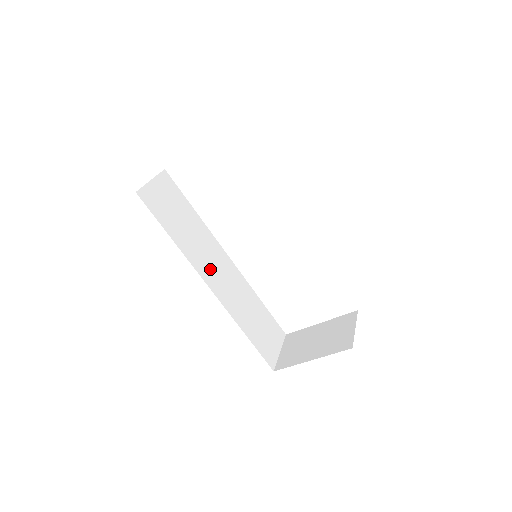
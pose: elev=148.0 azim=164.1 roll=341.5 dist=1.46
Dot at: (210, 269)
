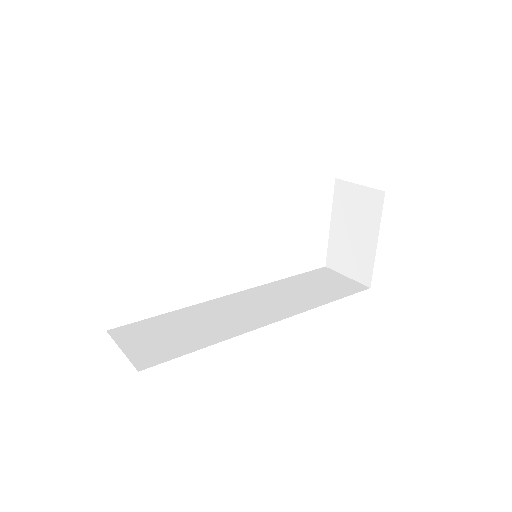
Dot at: (249, 316)
